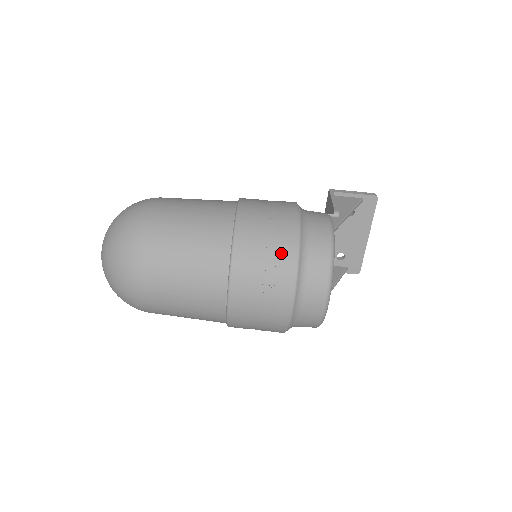
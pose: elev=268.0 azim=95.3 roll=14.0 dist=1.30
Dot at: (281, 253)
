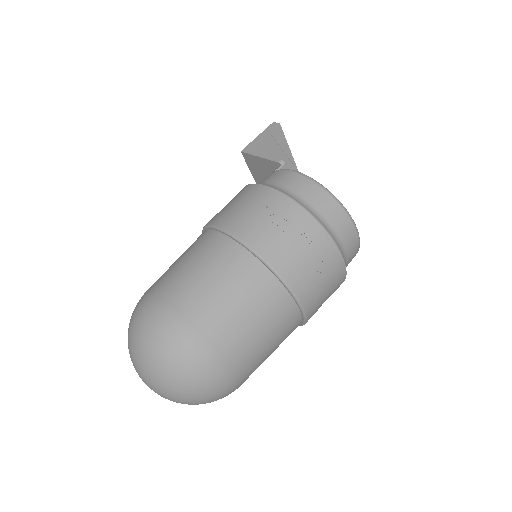
Dot at: (305, 231)
